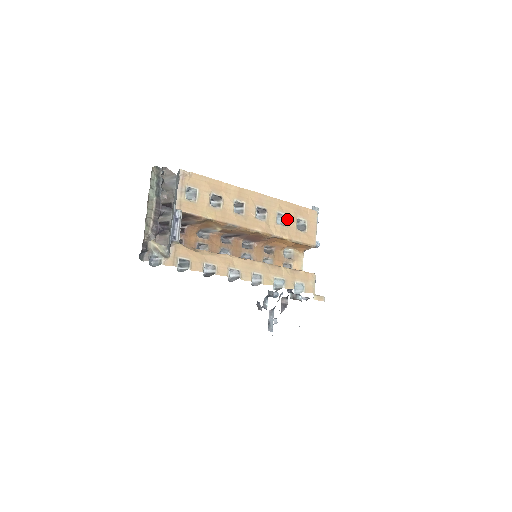
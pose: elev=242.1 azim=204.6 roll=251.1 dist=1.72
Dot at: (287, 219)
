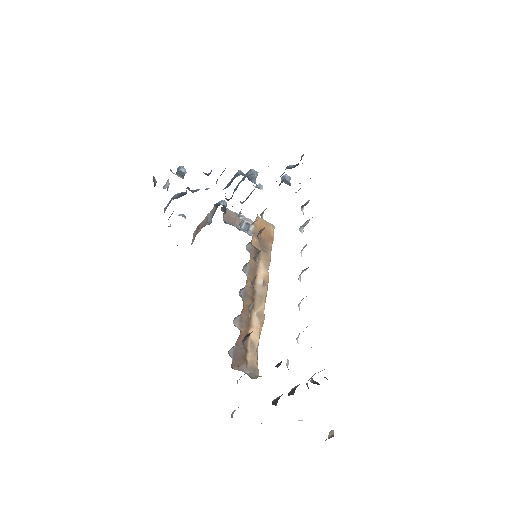
Dot at: occluded
